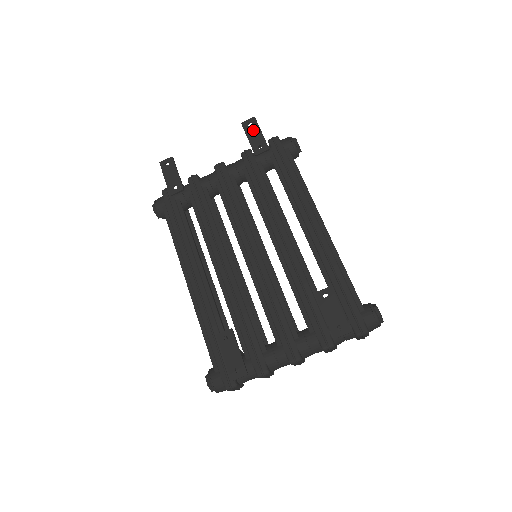
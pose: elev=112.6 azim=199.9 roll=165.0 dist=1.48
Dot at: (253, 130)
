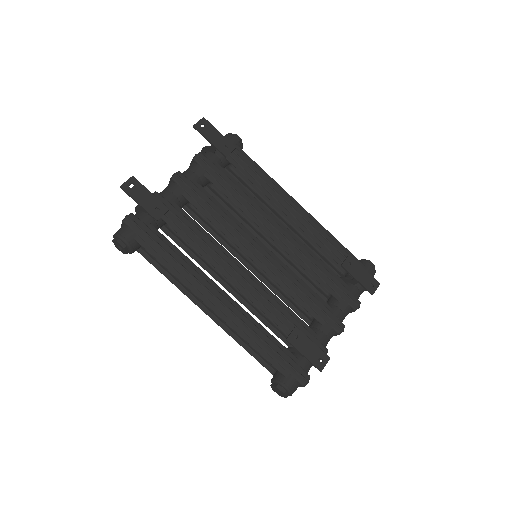
Dot at: (210, 131)
